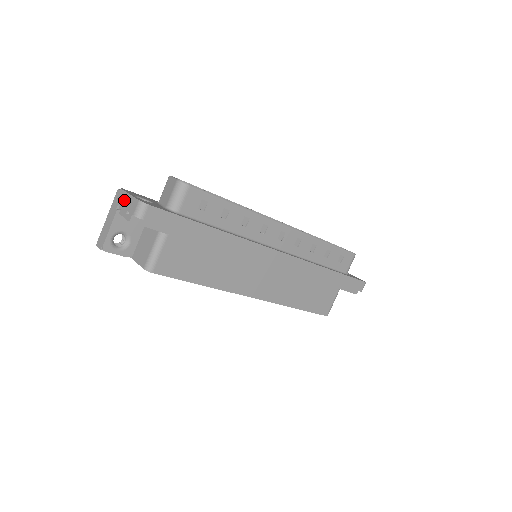
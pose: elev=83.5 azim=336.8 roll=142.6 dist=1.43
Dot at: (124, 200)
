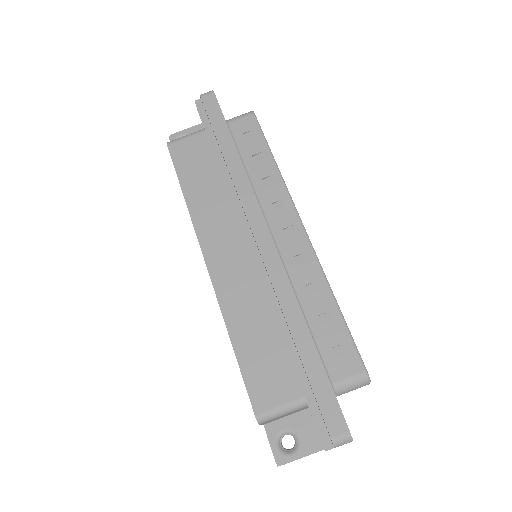
Dot at: occluded
